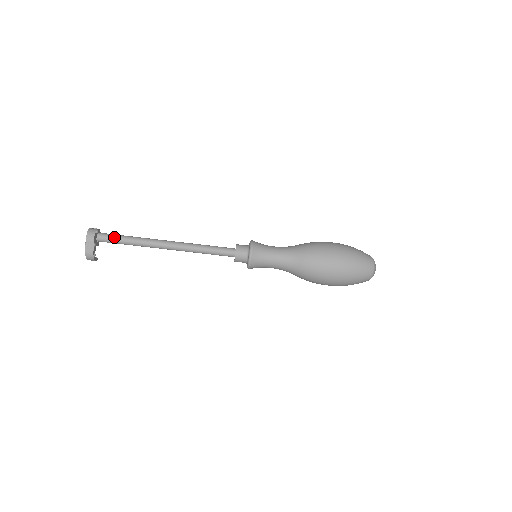
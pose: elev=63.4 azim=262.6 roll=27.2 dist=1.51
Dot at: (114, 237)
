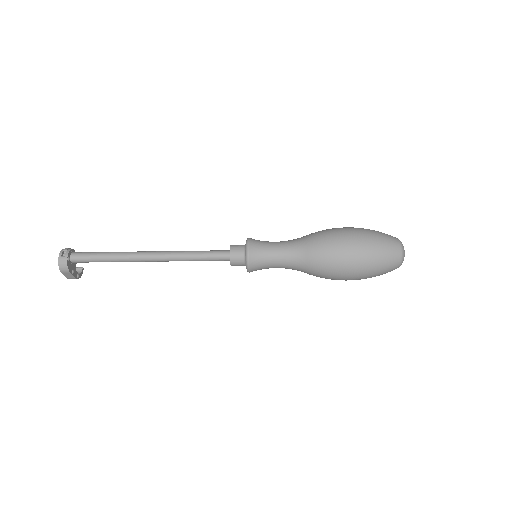
Dot at: (89, 260)
